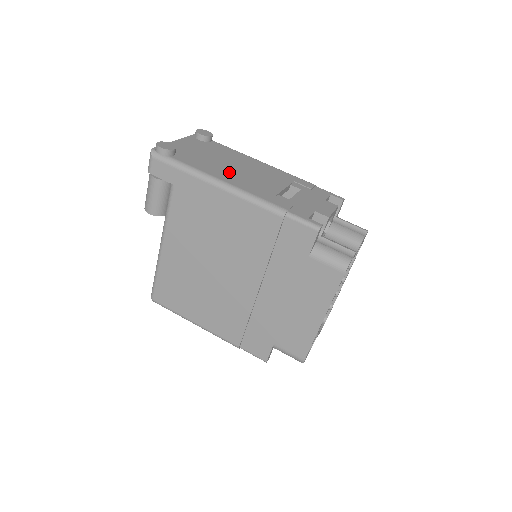
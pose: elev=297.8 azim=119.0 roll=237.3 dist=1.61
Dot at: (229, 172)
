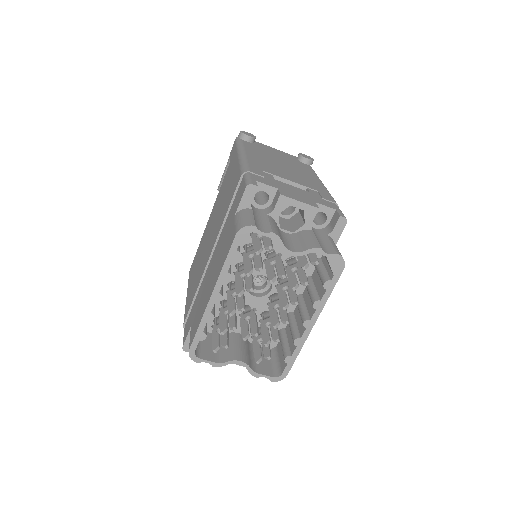
Dot at: (266, 159)
